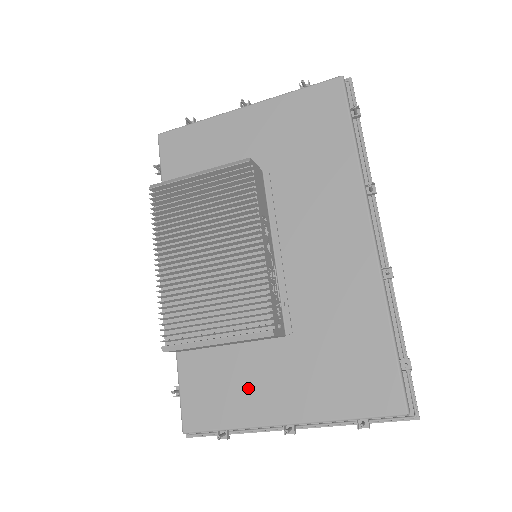
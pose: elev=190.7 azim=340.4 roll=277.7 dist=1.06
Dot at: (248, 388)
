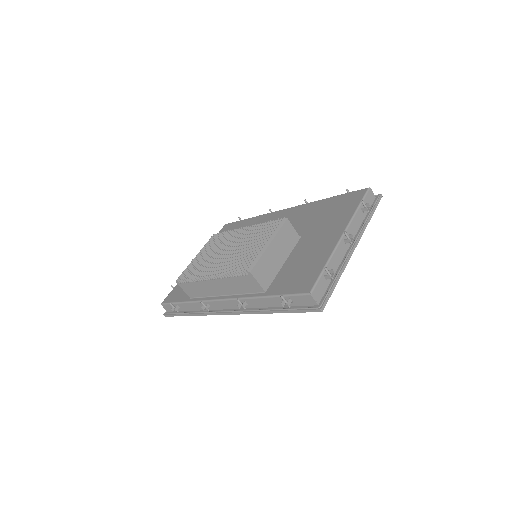
Dot at: (311, 254)
